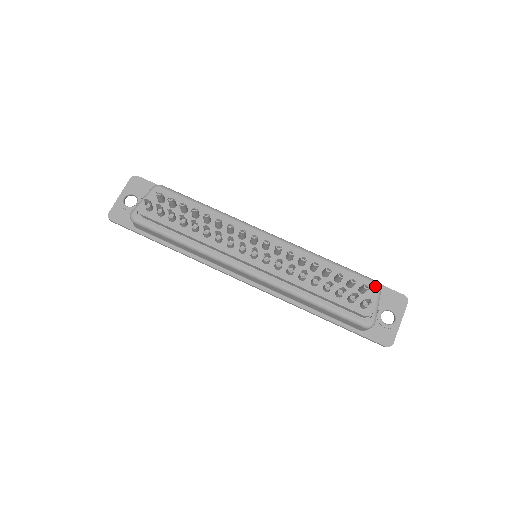
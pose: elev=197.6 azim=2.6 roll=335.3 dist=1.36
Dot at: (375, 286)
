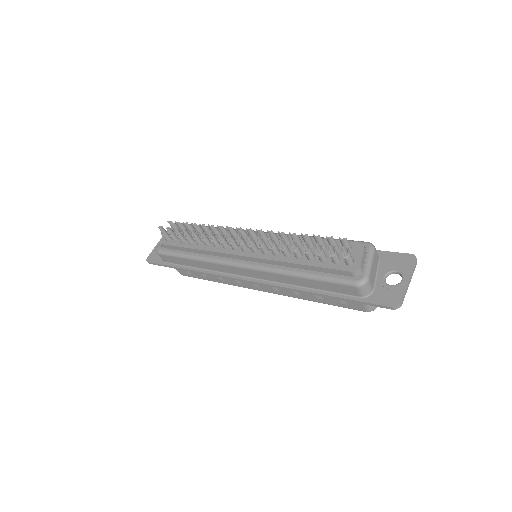
Dot at: (366, 246)
